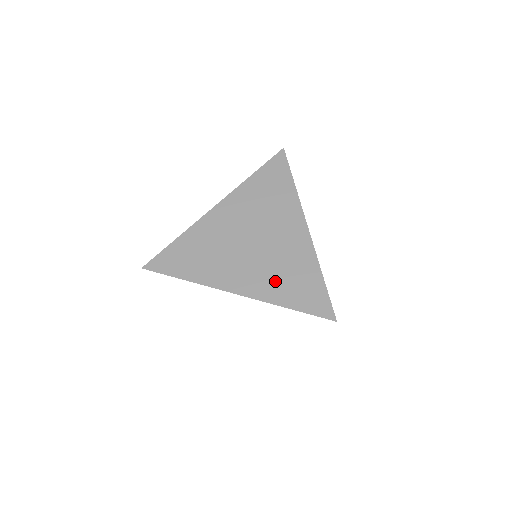
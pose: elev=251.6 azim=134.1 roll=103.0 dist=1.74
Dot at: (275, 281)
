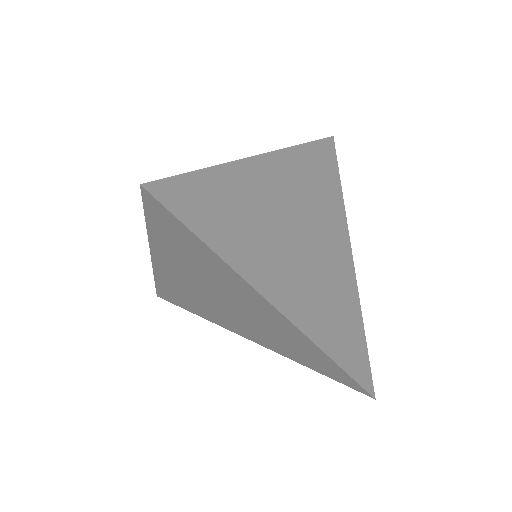
Dot at: (280, 346)
